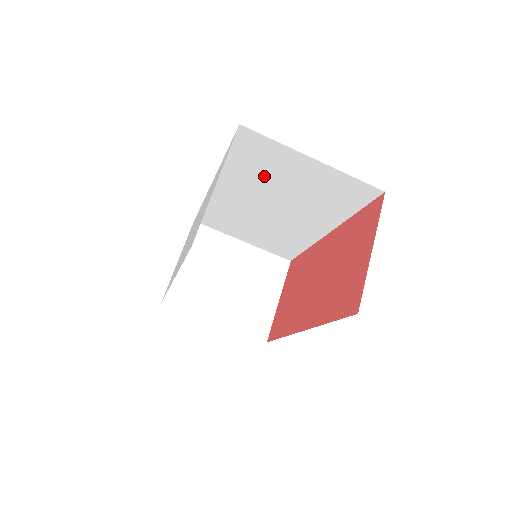
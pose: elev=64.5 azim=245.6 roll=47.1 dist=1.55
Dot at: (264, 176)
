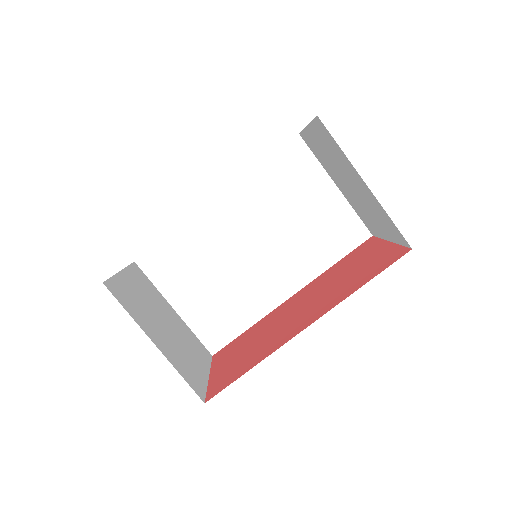
Dot at: (279, 198)
